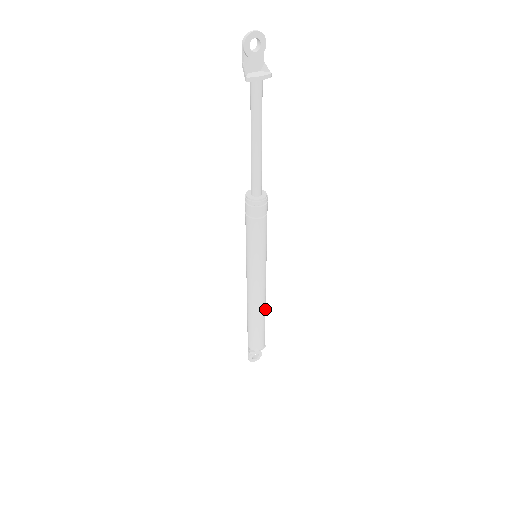
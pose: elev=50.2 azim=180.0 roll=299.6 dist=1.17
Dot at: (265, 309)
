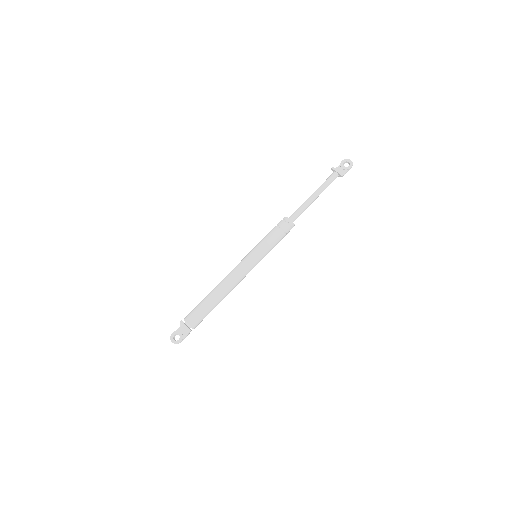
Dot at: (222, 296)
